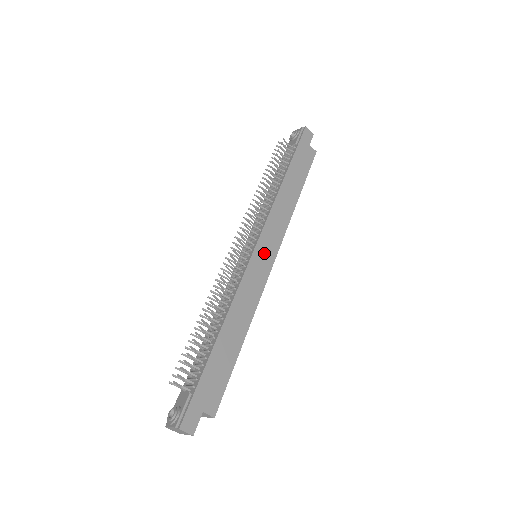
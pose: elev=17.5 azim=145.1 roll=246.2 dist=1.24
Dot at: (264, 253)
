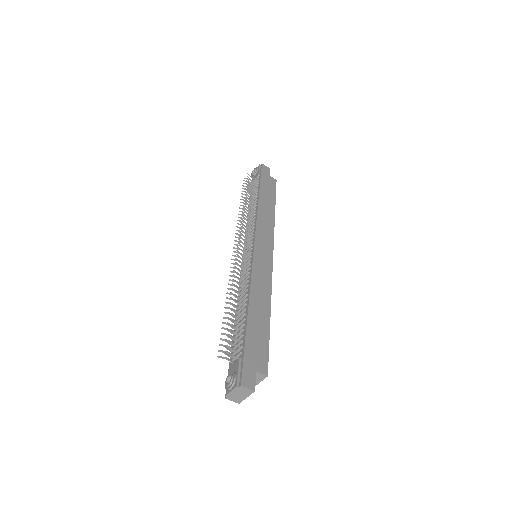
Dot at: (263, 249)
